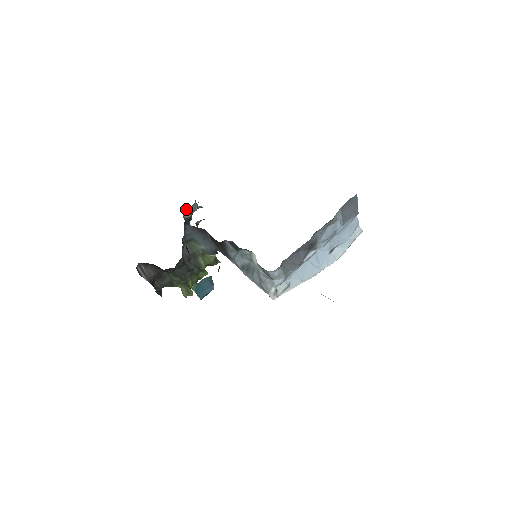
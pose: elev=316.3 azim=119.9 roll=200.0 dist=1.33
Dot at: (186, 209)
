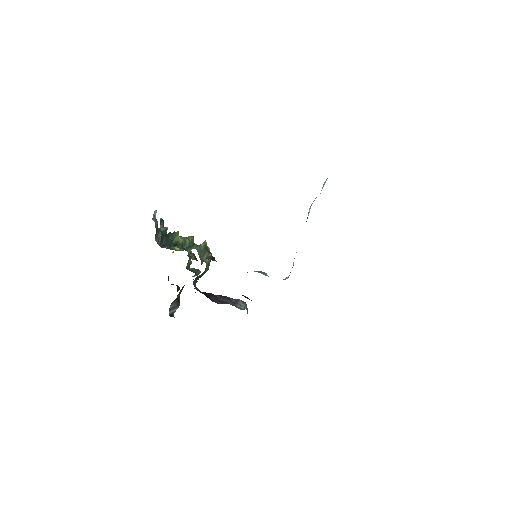
Dot at: (155, 237)
